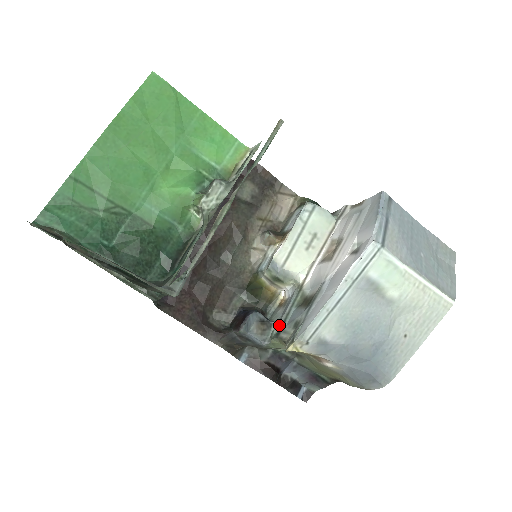
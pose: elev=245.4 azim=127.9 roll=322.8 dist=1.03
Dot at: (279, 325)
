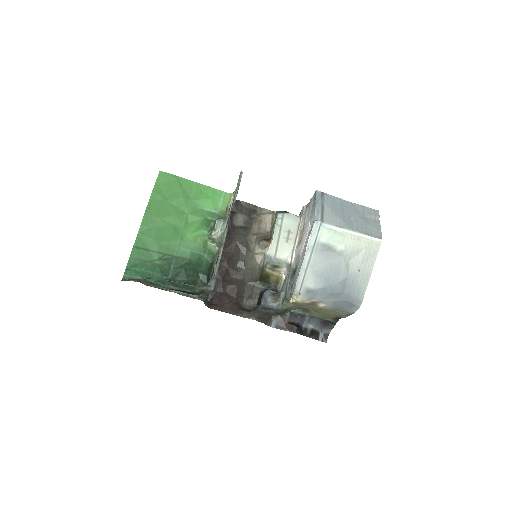
Dot at: (284, 293)
